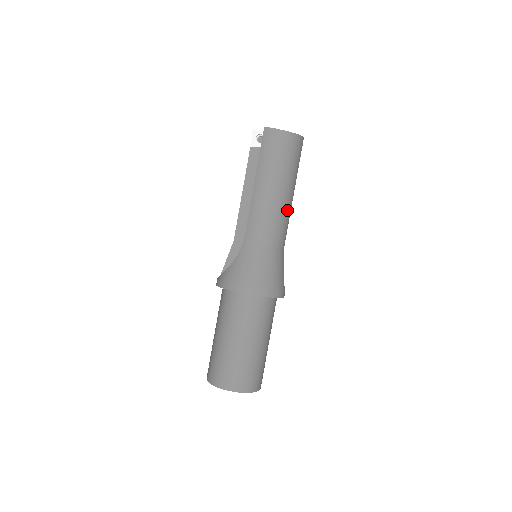
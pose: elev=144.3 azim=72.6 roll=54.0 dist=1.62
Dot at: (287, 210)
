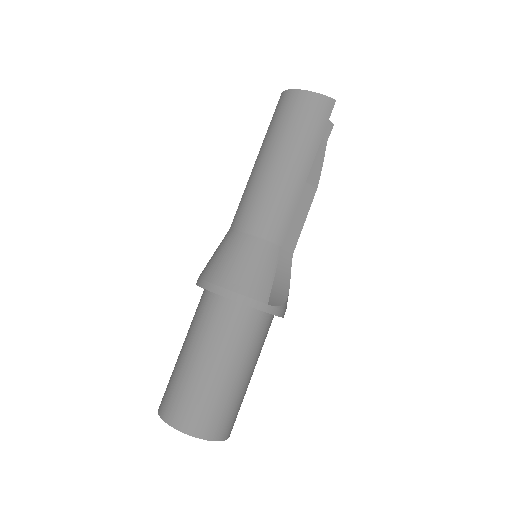
Dot at: (289, 191)
